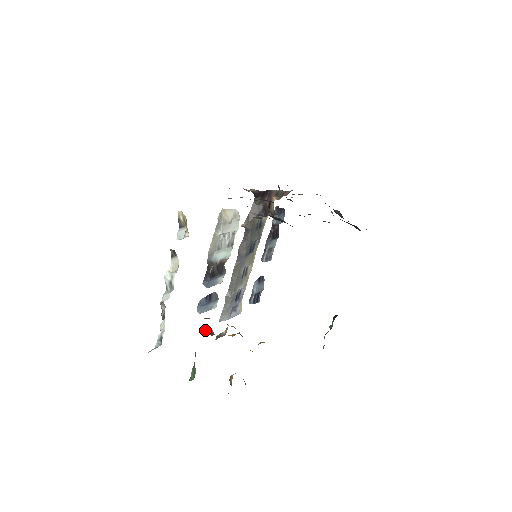
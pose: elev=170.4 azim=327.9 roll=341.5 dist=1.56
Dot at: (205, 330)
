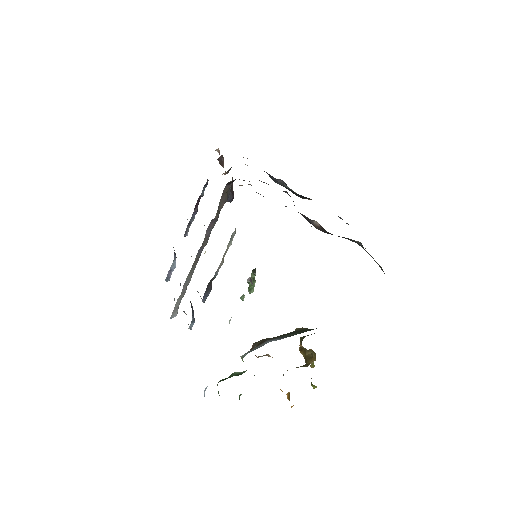
Dot at: (258, 356)
